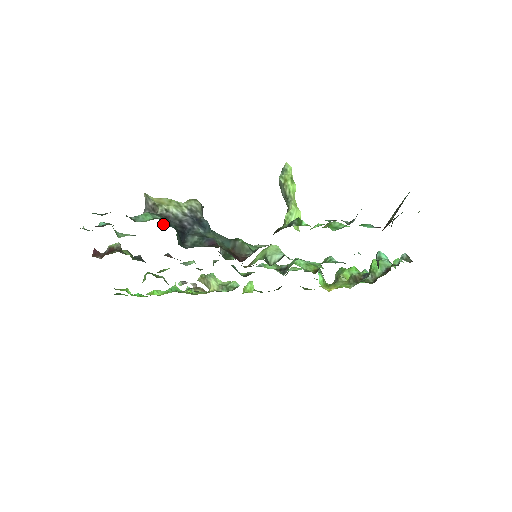
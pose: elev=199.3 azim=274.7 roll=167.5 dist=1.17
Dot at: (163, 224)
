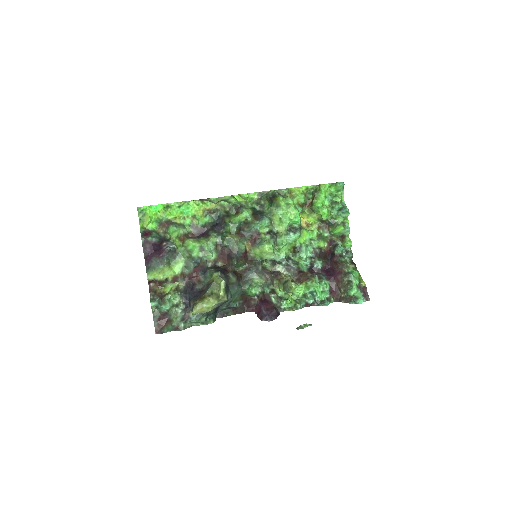
Dot at: (207, 318)
